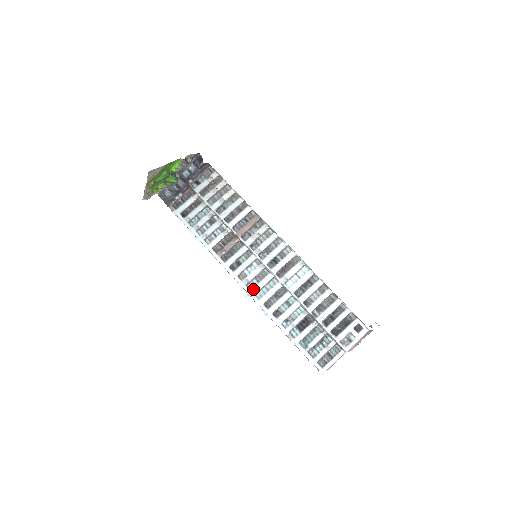
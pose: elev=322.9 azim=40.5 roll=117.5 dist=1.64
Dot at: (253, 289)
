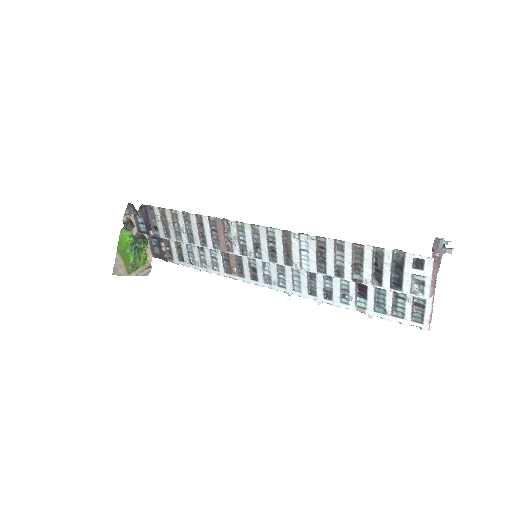
Dot at: (287, 286)
